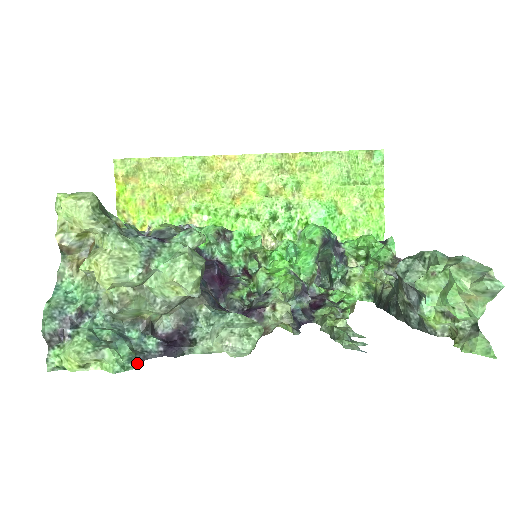
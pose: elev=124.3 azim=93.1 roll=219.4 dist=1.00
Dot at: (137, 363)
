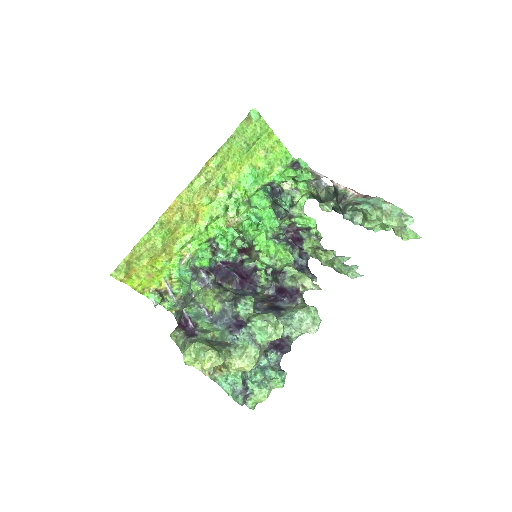
Dot at: (283, 373)
